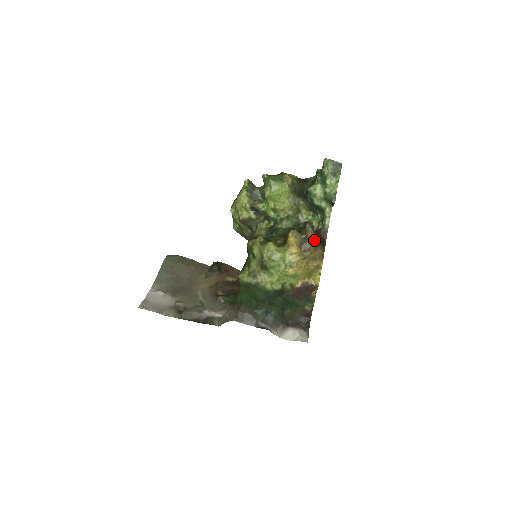
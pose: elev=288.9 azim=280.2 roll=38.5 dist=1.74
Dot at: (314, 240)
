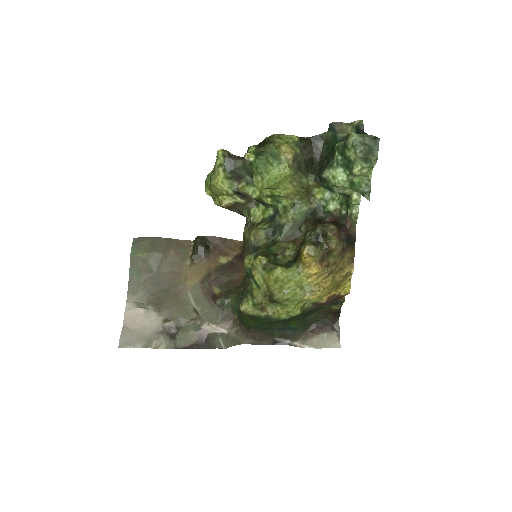
Dot at: (340, 249)
